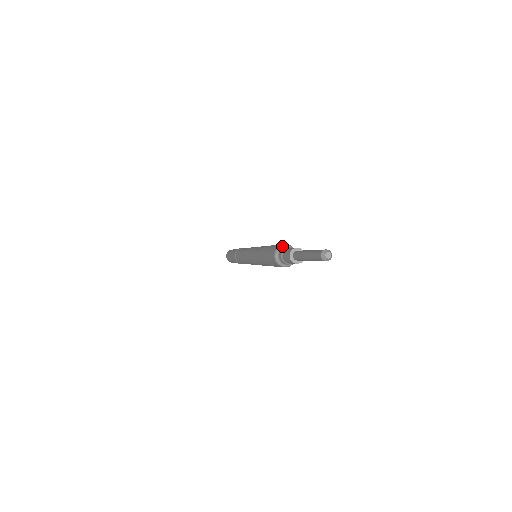
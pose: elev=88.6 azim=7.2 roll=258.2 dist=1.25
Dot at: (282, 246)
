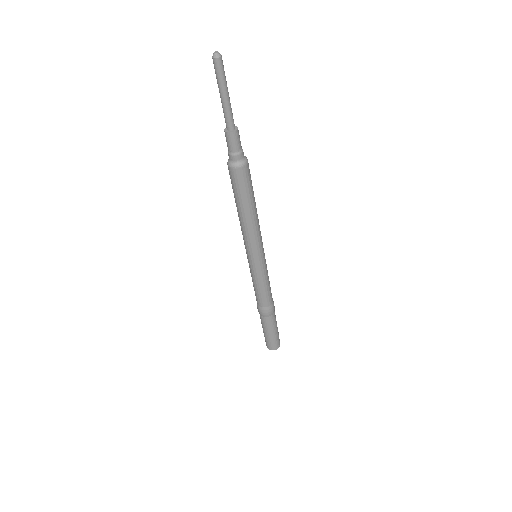
Dot at: occluded
